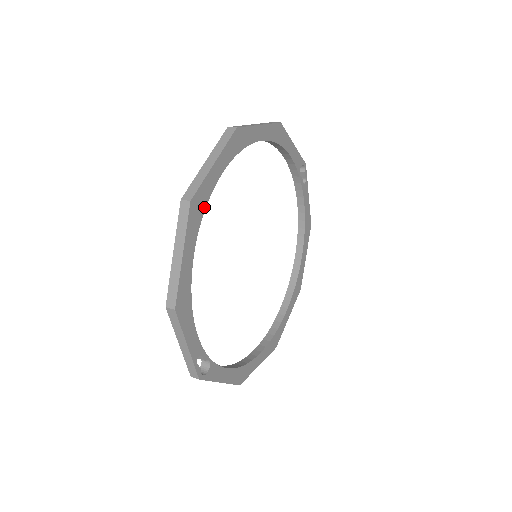
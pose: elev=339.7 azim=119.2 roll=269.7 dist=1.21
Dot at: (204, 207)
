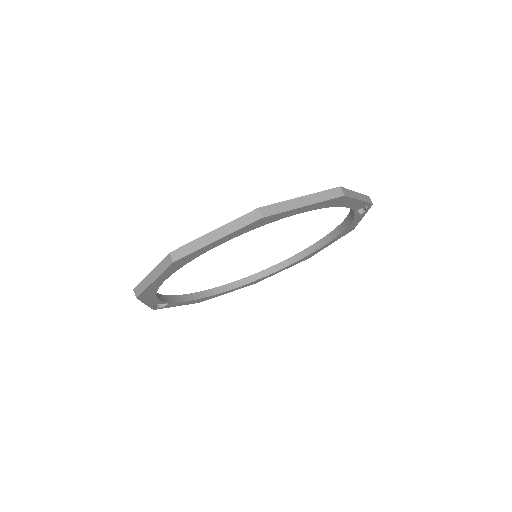
Dot at: (191, 260)
